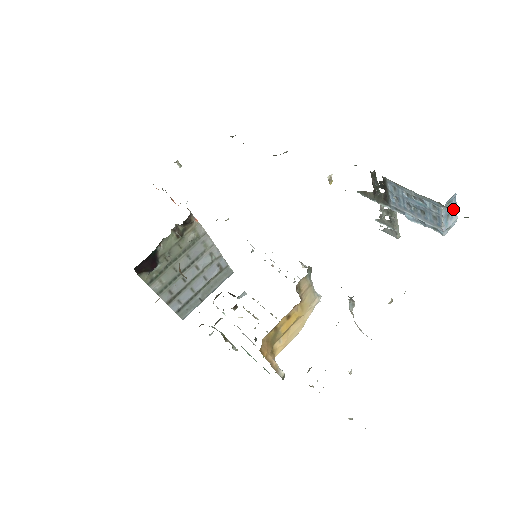
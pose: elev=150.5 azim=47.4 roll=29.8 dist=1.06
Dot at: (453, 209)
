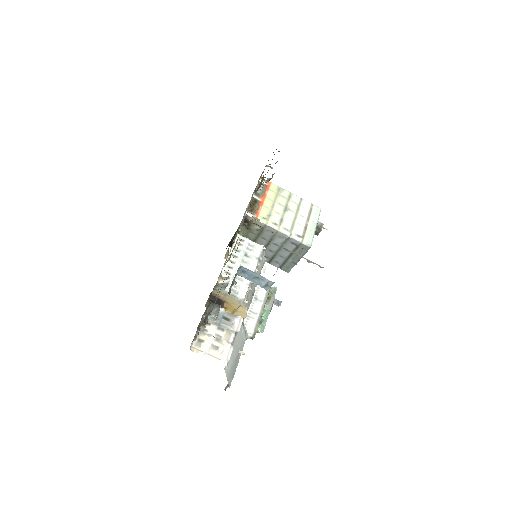
Dot at: (256, 275)
